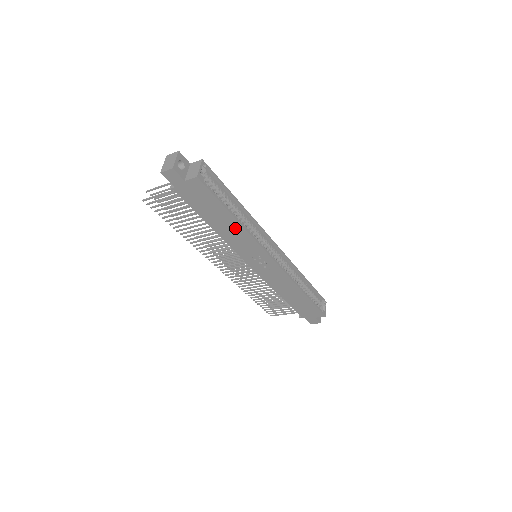
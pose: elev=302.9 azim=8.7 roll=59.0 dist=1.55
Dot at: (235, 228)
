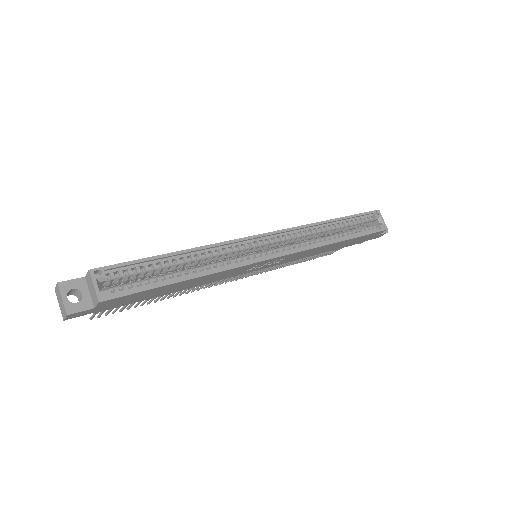
Dot at: (200, 279)
